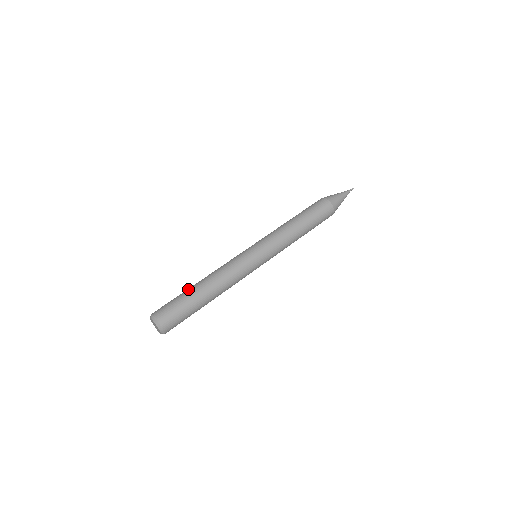
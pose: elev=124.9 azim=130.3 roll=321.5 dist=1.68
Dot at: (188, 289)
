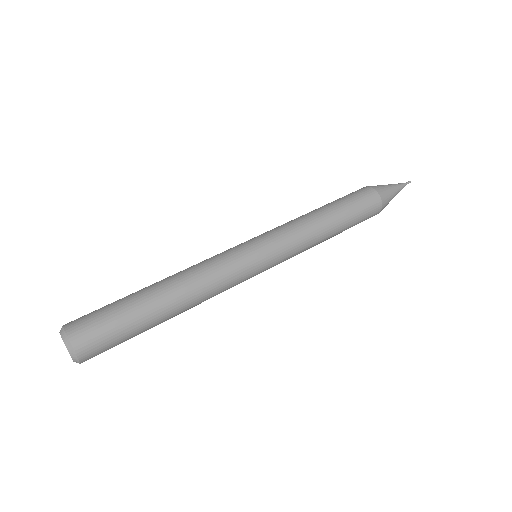
Dot at: occluded
